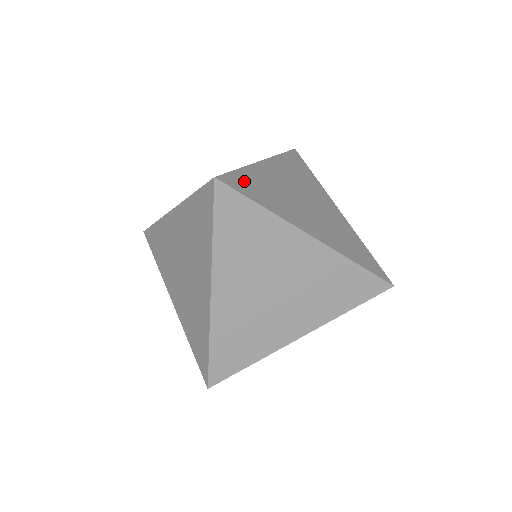
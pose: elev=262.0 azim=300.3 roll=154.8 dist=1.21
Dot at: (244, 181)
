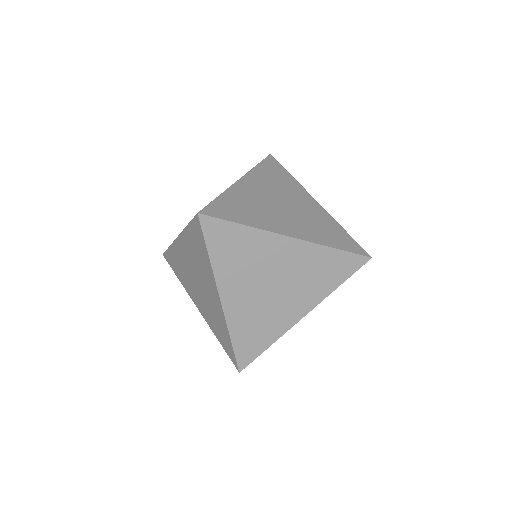
Dot at: (224, 206)
